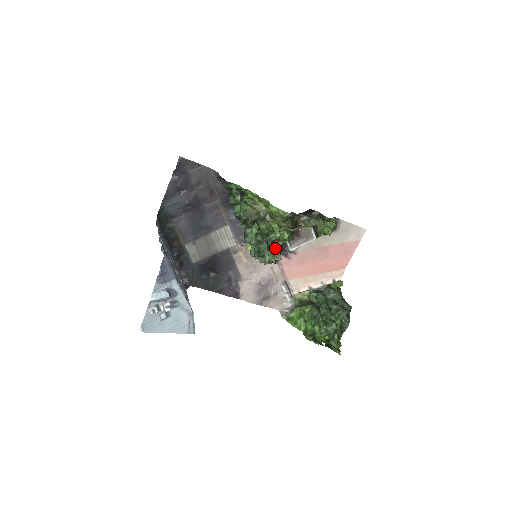
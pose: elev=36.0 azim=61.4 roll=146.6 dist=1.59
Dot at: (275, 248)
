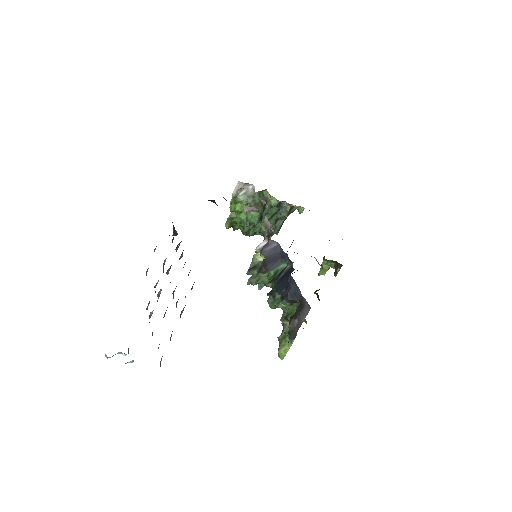
Dot at: occluded
